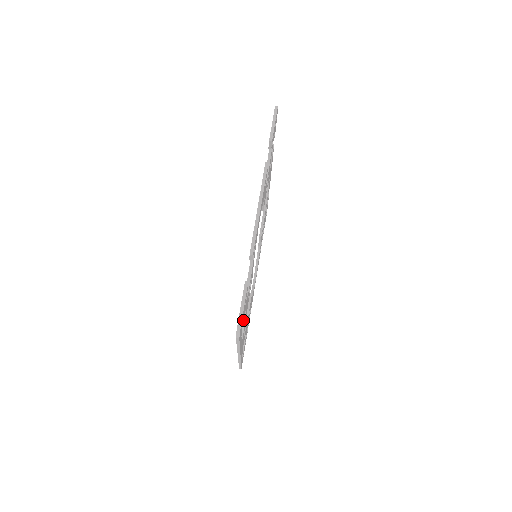
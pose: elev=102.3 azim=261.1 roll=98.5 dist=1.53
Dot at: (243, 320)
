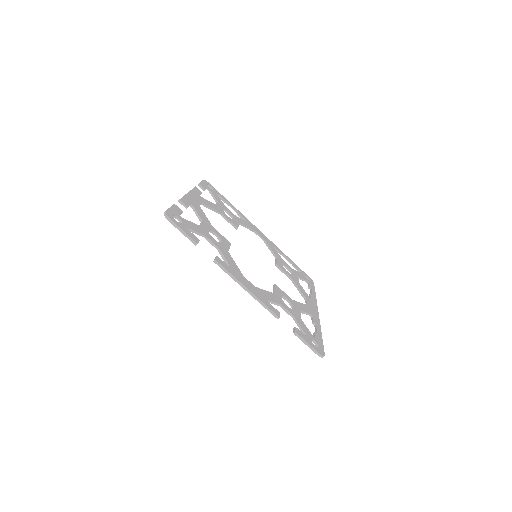
Dot at: (303, 313)
